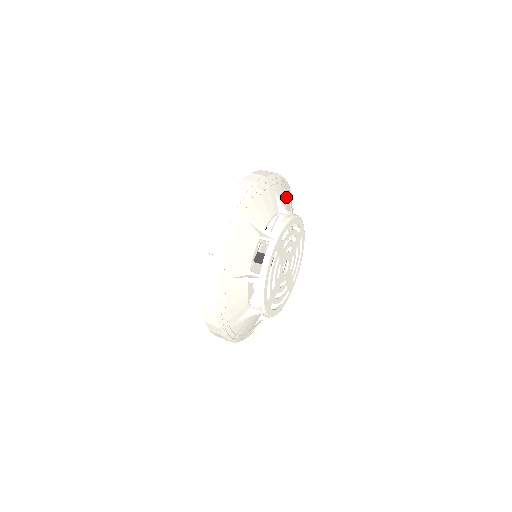
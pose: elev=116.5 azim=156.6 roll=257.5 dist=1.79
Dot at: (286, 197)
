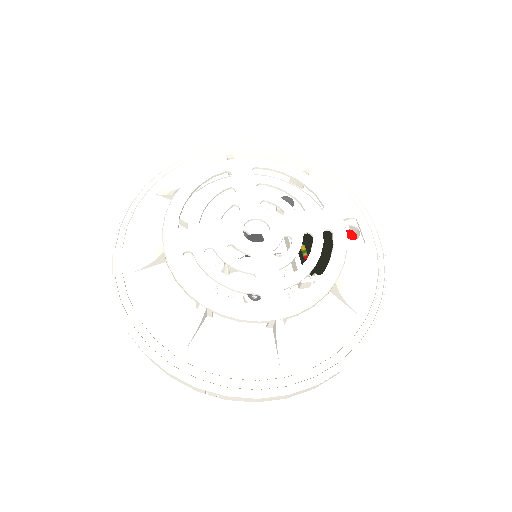
Dot at: (341, 199)
